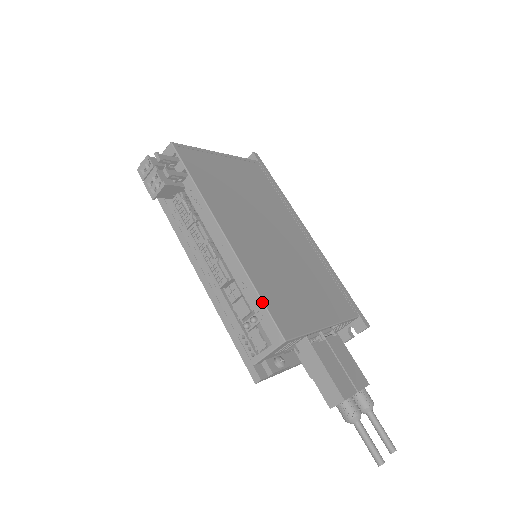
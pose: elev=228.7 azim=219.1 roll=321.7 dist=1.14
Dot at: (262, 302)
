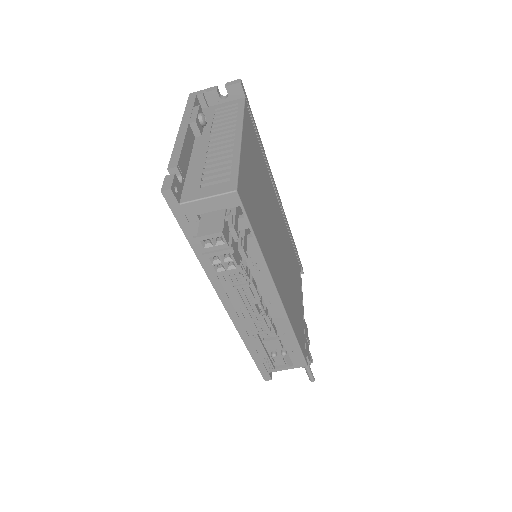
Dot at: (299, 345)
